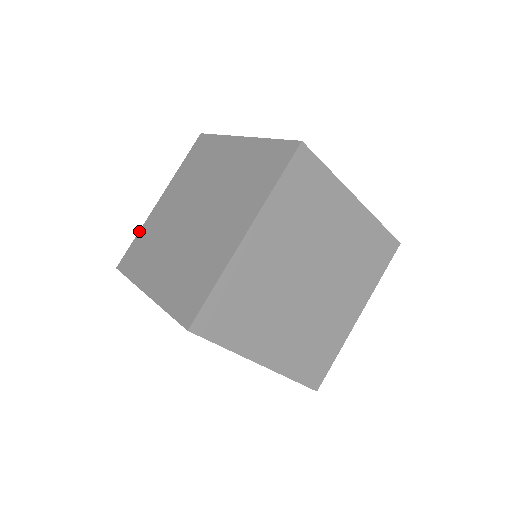
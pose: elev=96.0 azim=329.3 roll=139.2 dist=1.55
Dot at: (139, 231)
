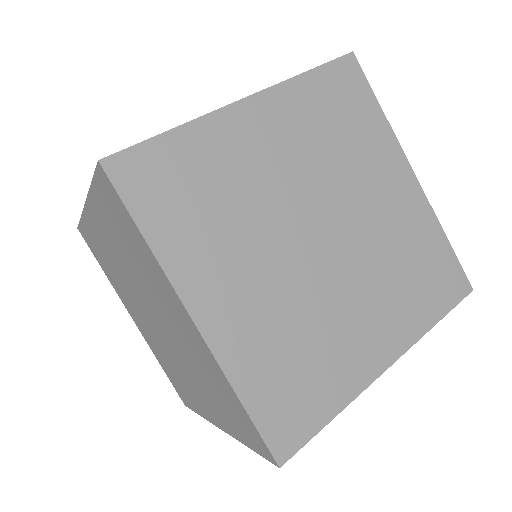
Dot at: occluded
